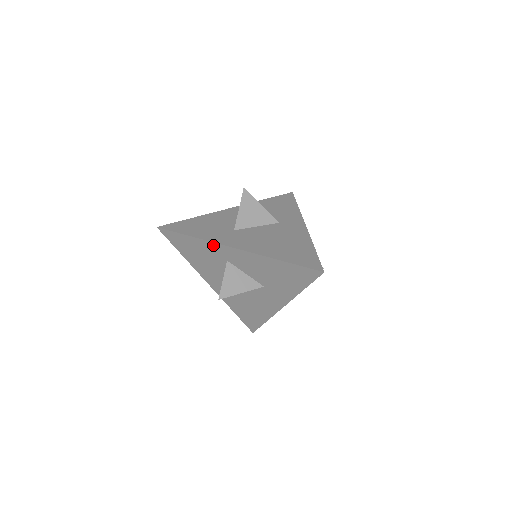
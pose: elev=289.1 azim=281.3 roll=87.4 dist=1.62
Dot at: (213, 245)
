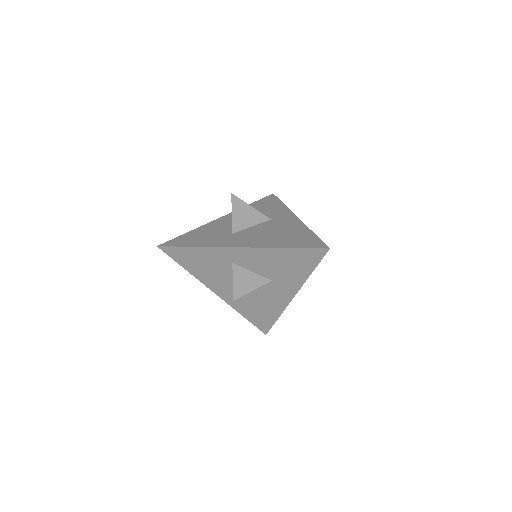
Dot at: (216, 250)
